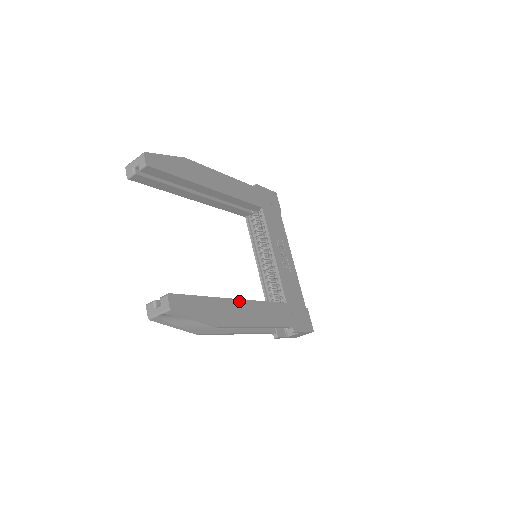
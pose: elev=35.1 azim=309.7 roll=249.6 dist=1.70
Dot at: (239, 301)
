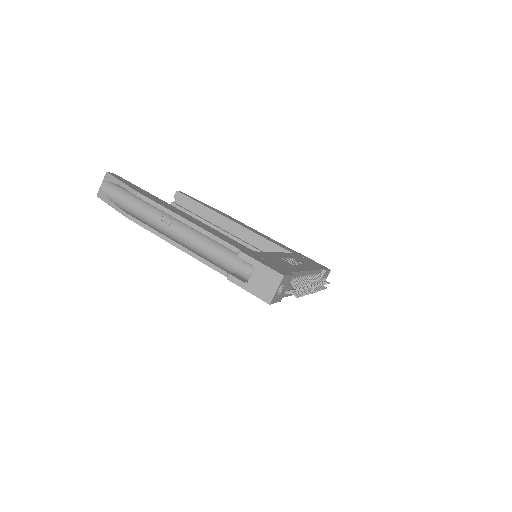
Dot at: (181, 211)
